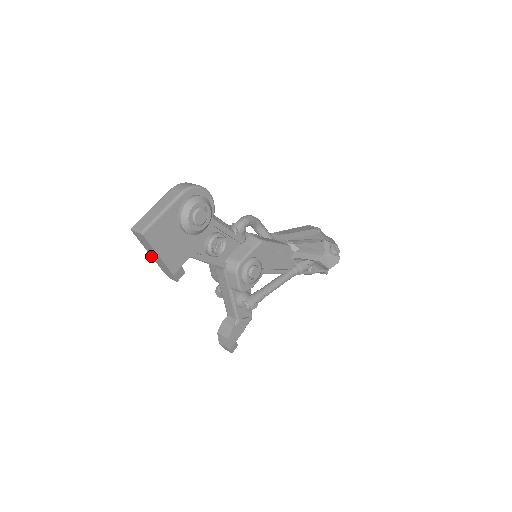
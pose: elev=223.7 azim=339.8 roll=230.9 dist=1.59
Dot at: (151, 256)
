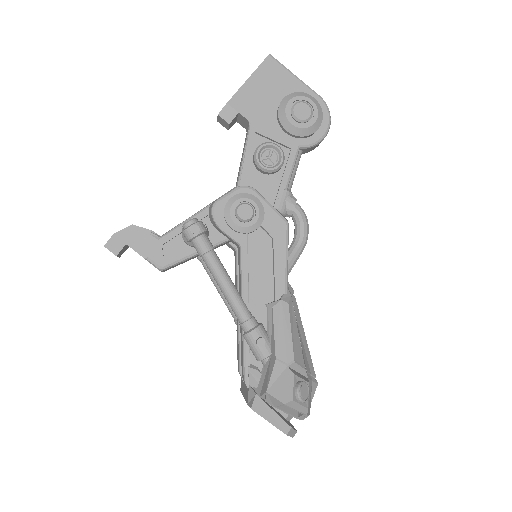
Dot at: occluded
